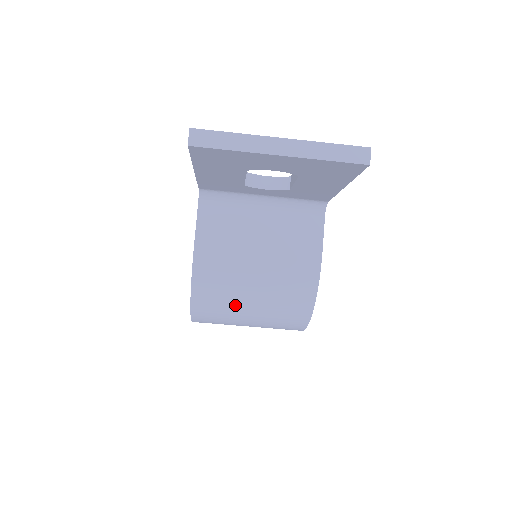
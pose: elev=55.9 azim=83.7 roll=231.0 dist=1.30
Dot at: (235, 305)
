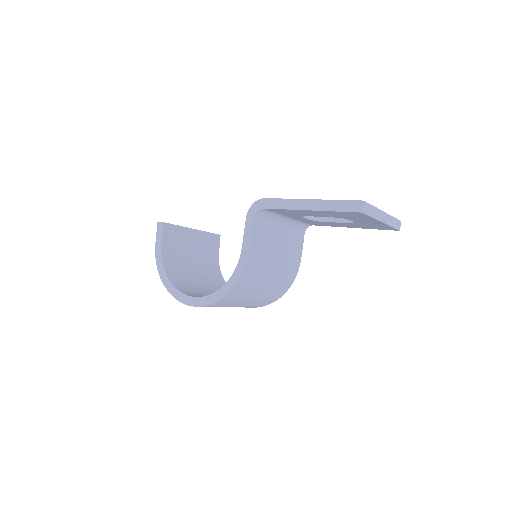
Dot at: (249, 295)
